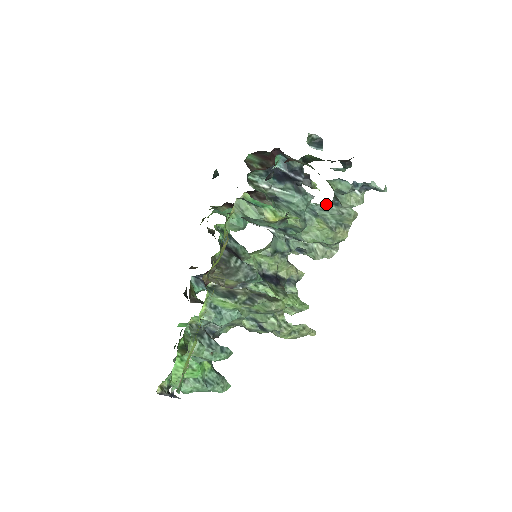
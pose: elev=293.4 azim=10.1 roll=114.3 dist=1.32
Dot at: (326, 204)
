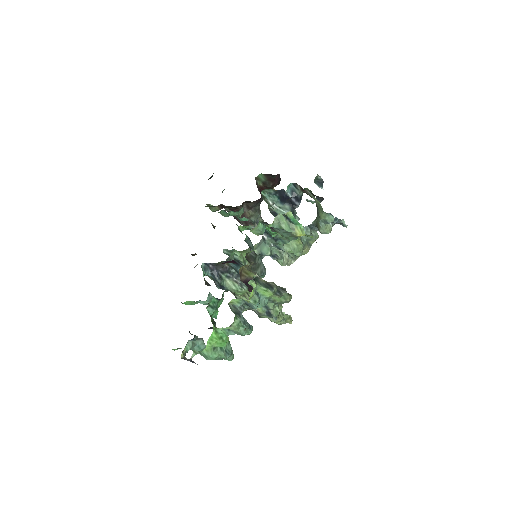
Dot at: occluded
